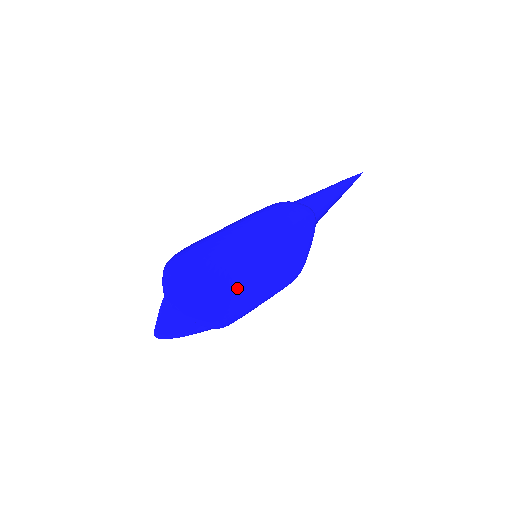
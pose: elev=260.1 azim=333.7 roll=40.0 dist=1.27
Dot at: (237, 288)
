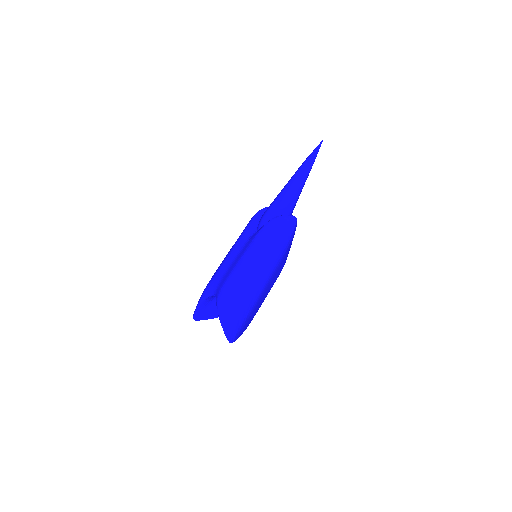
Dot at: (258, 305)
